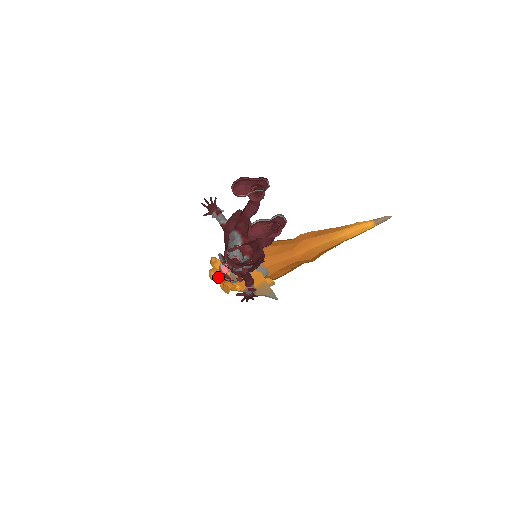
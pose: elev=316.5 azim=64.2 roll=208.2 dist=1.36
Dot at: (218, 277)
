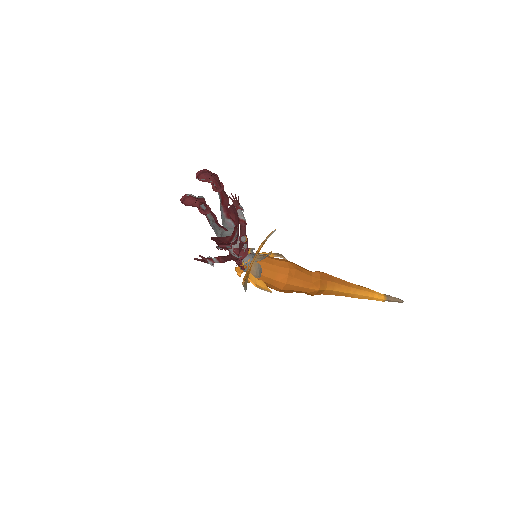
Dot at: occluded
